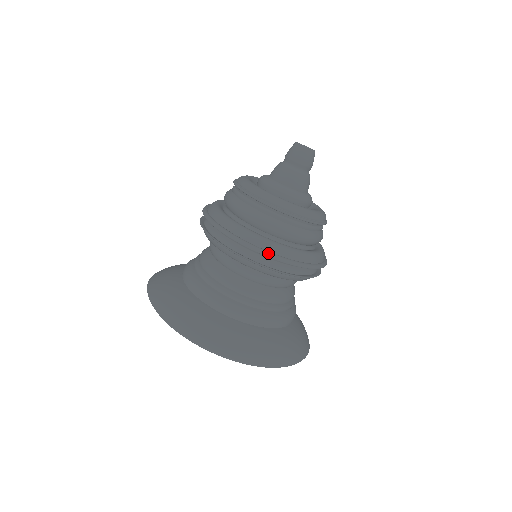
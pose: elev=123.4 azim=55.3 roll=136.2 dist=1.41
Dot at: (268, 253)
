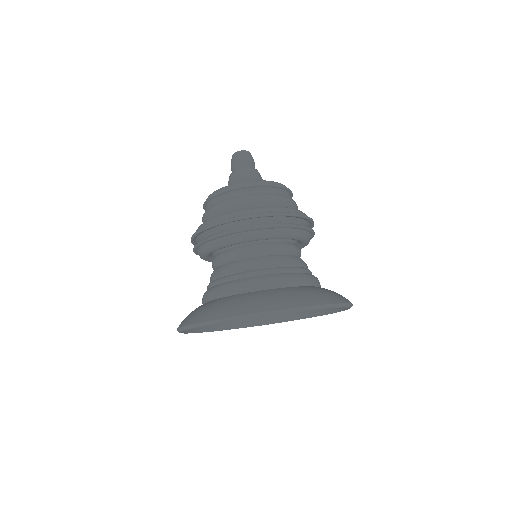
Dot at: (285, 212)
